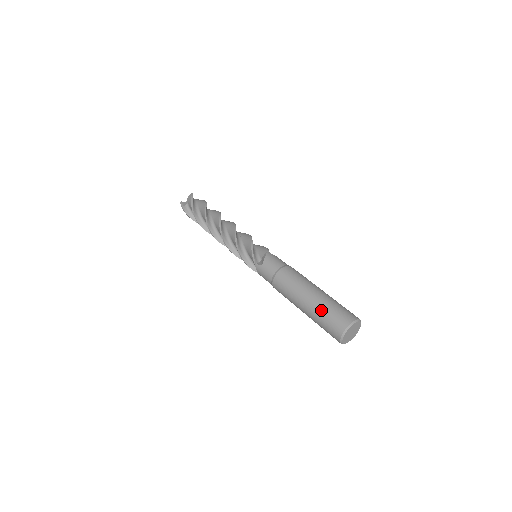
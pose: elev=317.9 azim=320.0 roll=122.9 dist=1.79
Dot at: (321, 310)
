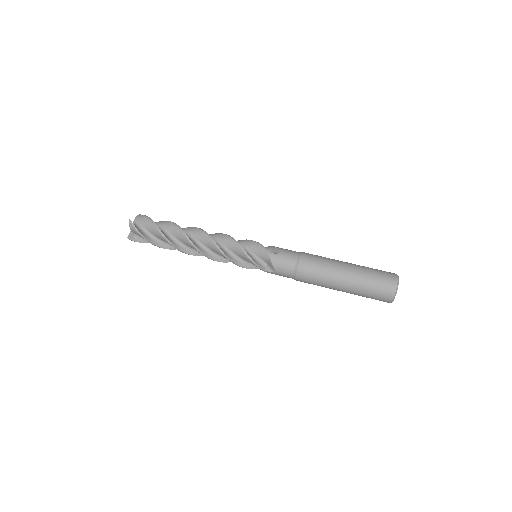
Dot at: (361, 292)
